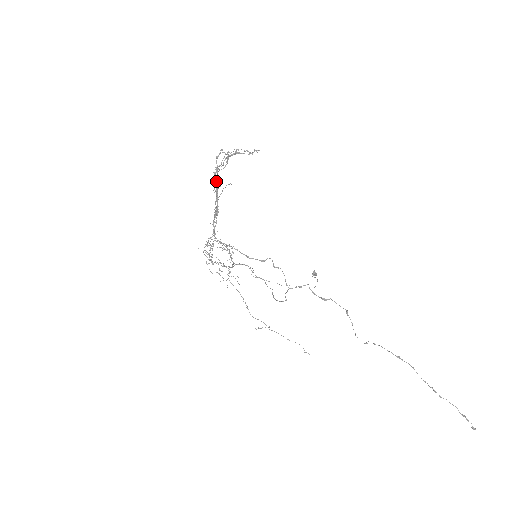
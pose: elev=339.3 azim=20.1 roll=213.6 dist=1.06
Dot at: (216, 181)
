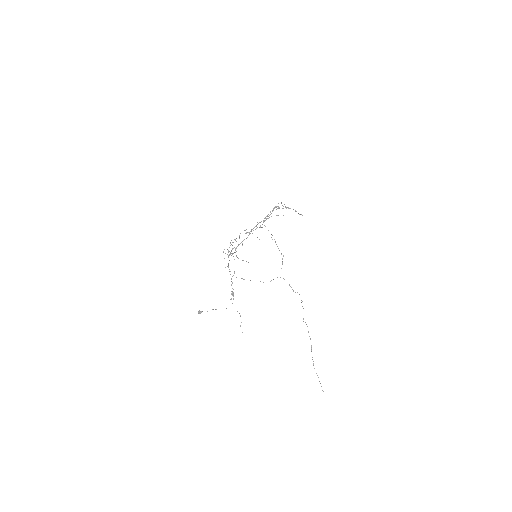
Dot at: (273, 210)
